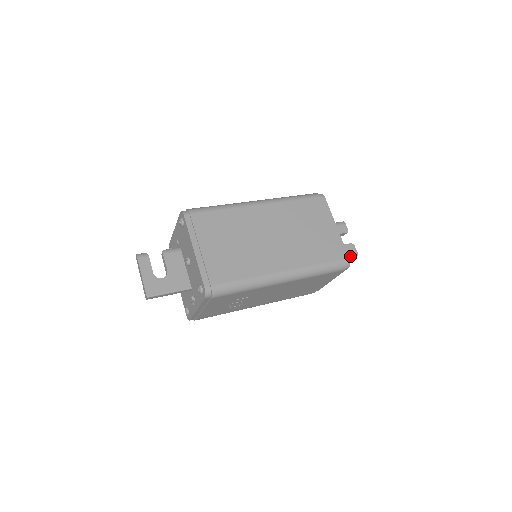
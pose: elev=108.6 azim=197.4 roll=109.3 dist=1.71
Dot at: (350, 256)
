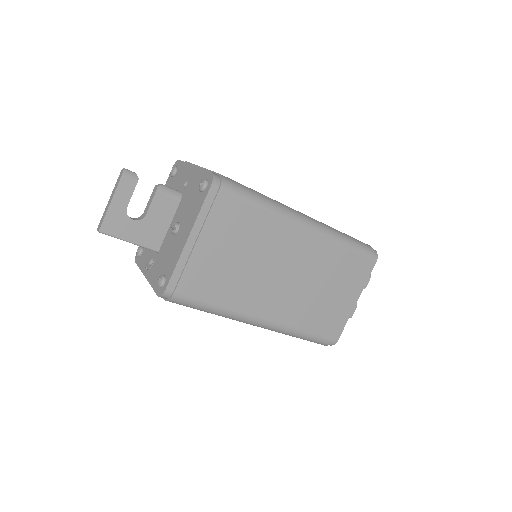
Dot at: occluded
